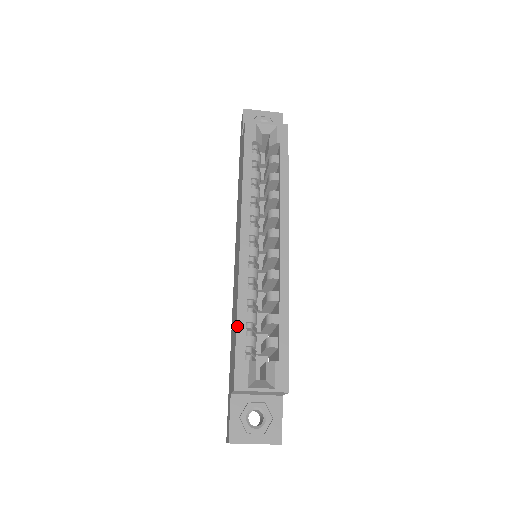
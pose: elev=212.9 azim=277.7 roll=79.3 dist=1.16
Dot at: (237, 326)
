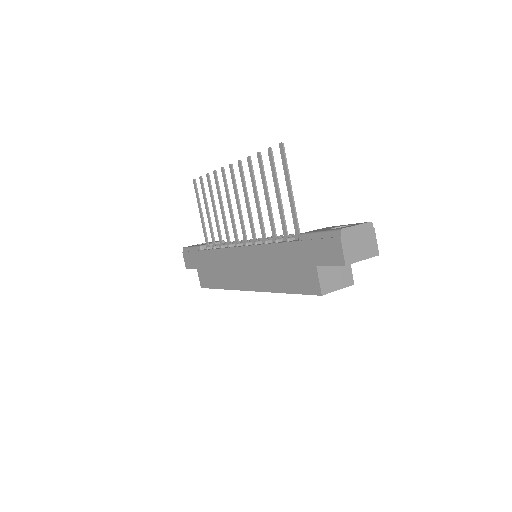
Dot at: occluded
